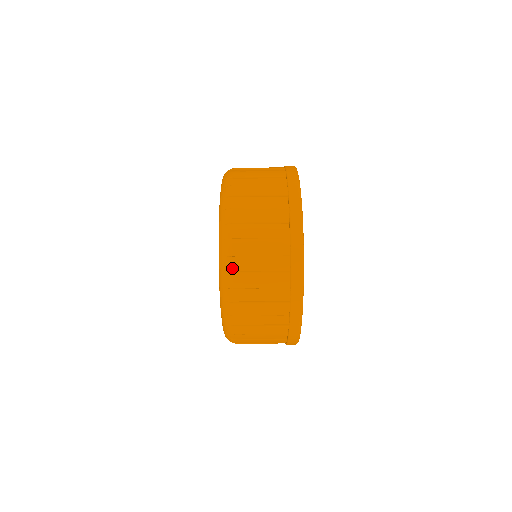
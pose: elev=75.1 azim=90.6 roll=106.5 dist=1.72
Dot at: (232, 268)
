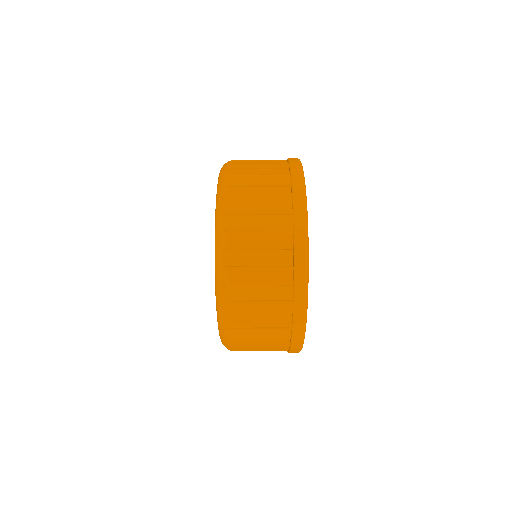
Dot at: occluded
